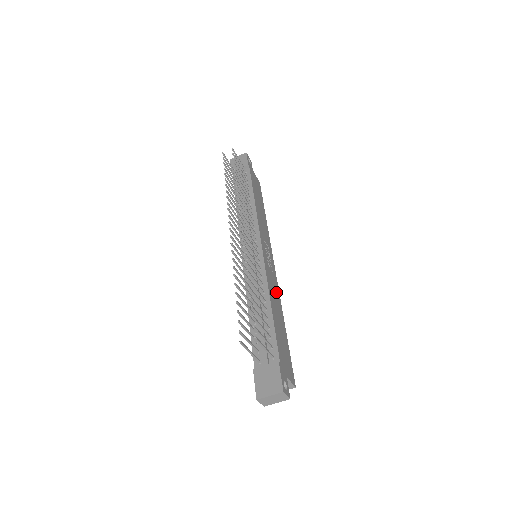
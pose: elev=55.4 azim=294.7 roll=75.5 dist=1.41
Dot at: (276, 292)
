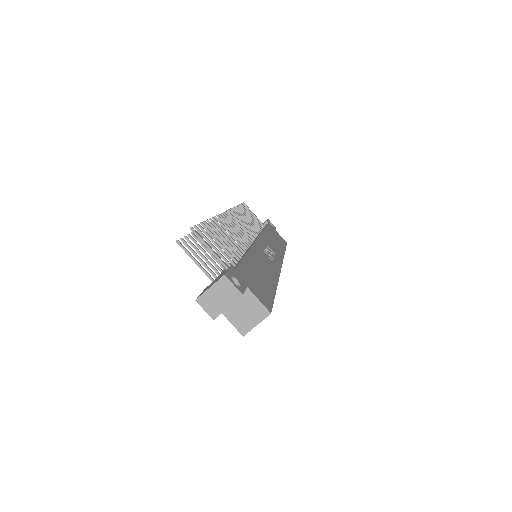
Dot at: (271, 268)
